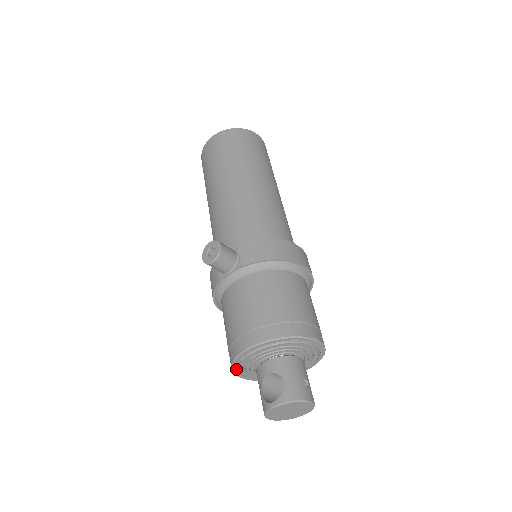
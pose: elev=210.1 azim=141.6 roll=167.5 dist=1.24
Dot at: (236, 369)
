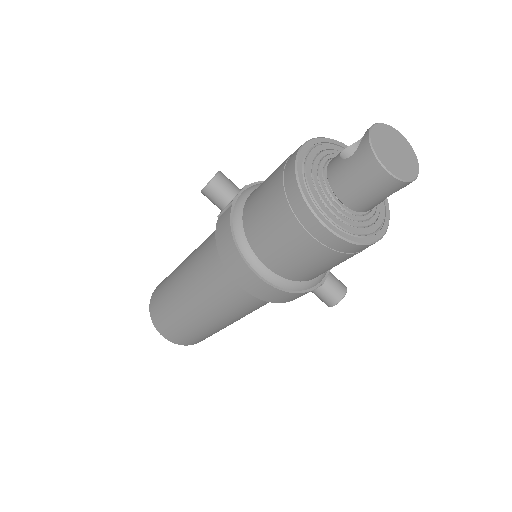
Dot at: (306, 193)
